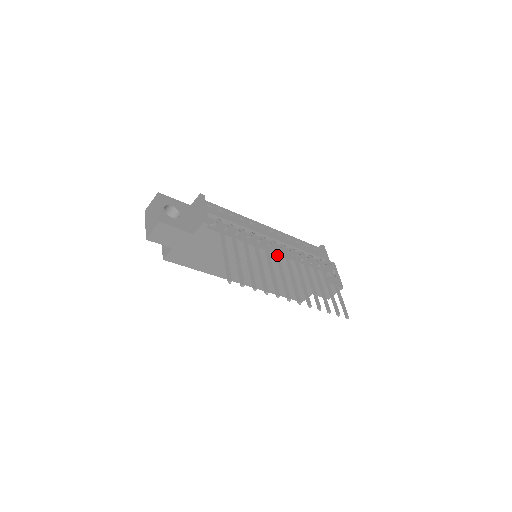
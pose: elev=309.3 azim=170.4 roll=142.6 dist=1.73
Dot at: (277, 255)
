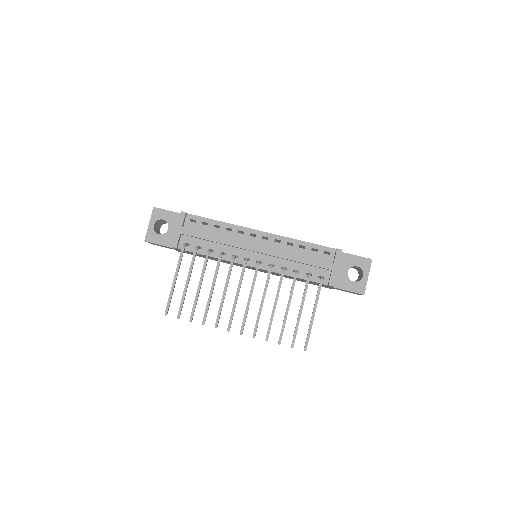
Dot at: occluded
